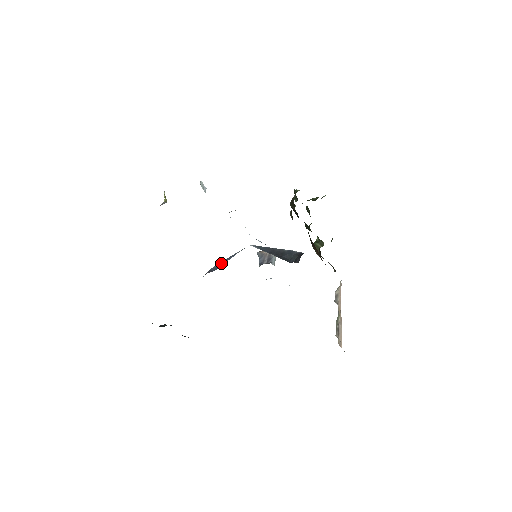
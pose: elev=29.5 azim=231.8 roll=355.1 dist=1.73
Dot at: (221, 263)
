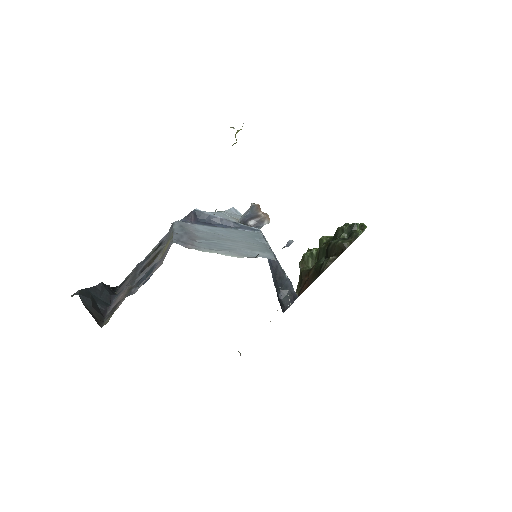
Dot at: (213, 217)
